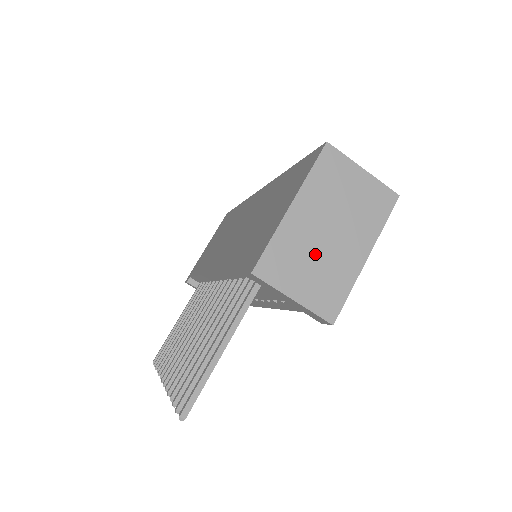
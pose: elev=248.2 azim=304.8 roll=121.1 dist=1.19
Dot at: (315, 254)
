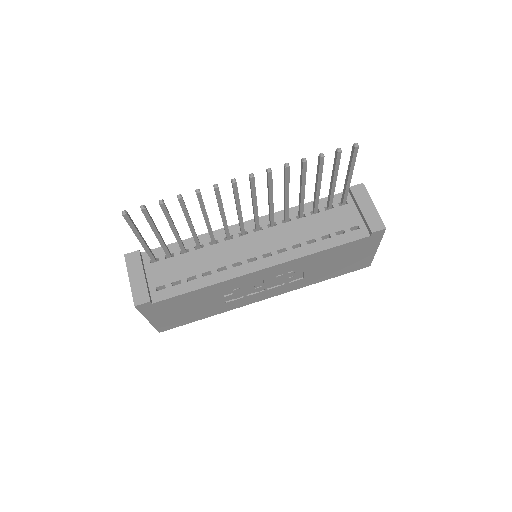
Dot at: occluded
